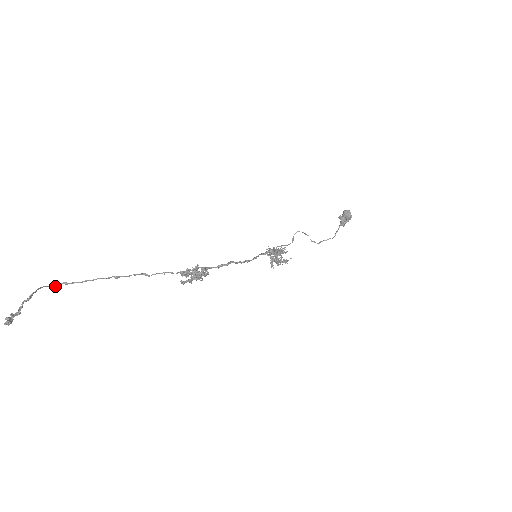
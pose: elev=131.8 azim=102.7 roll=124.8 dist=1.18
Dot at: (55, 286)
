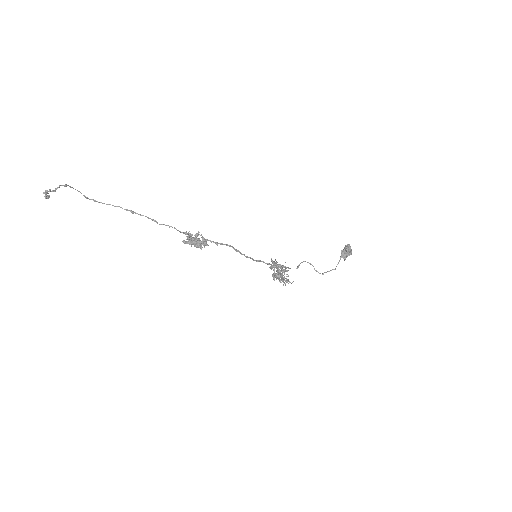
Dot at: (87, 197)
